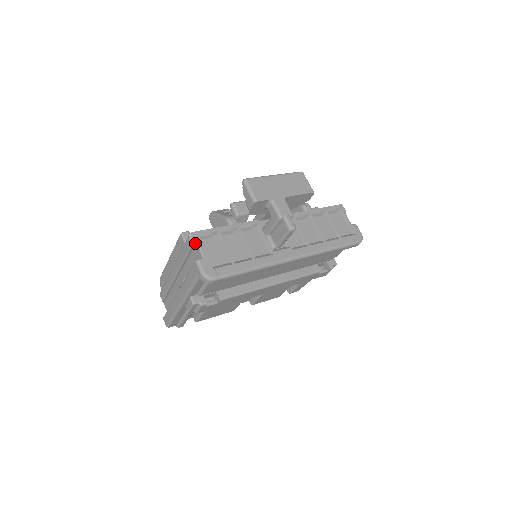
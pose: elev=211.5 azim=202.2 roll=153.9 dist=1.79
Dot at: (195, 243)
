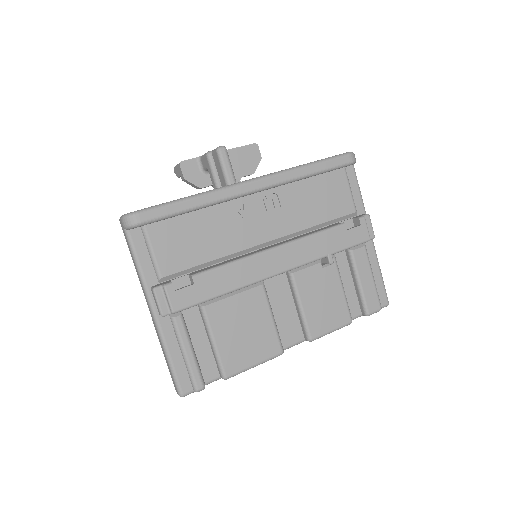
Dot at: occluded
